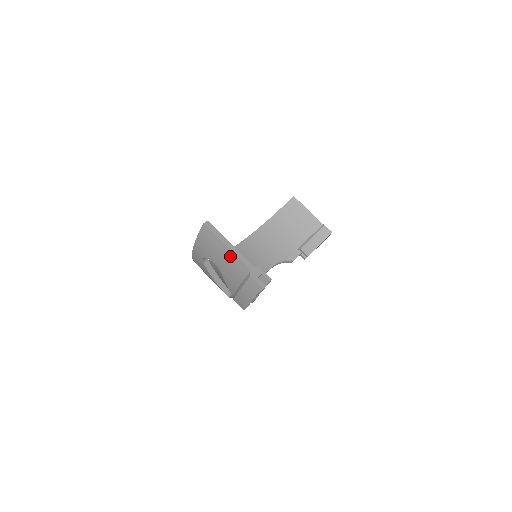
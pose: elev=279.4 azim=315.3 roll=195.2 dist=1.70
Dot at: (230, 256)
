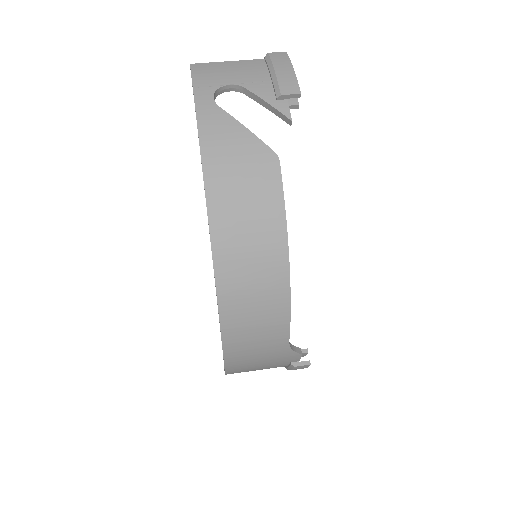
Dot at: (237, 64)
